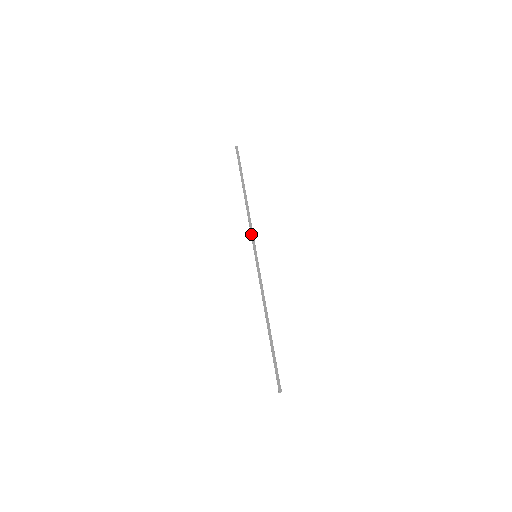
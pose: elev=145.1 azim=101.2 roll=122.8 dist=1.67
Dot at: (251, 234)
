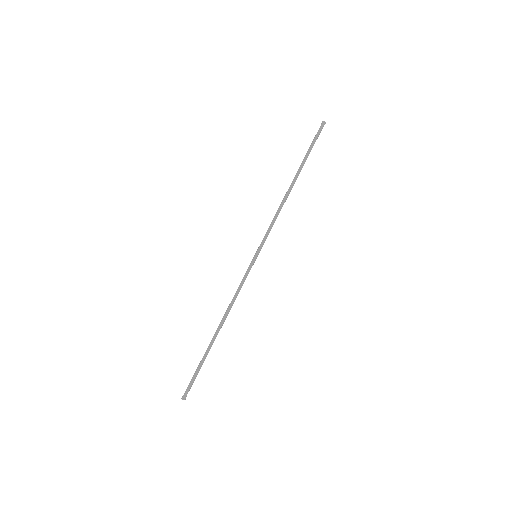
Dot at: (267, 230)
